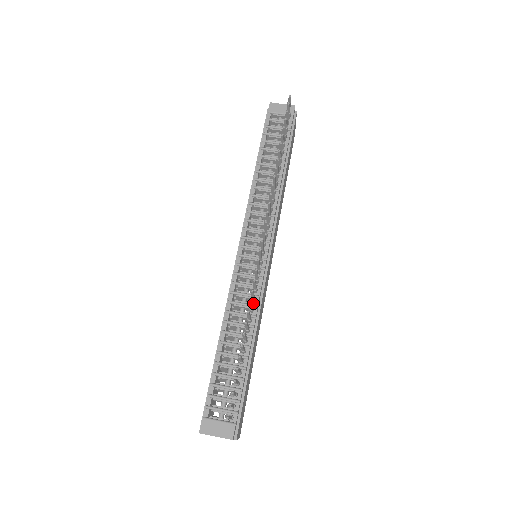
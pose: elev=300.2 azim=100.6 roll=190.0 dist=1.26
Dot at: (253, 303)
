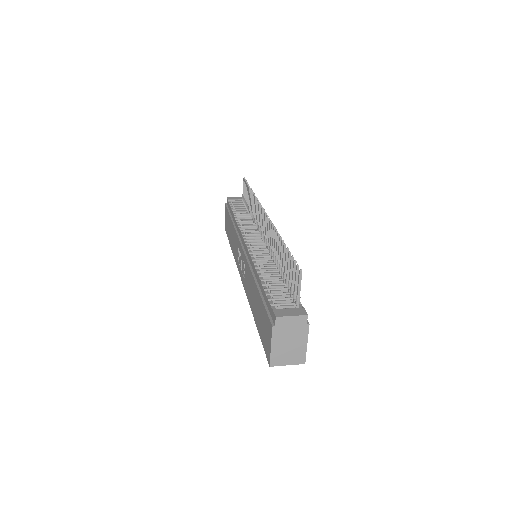
Dot at: (272, 260)
